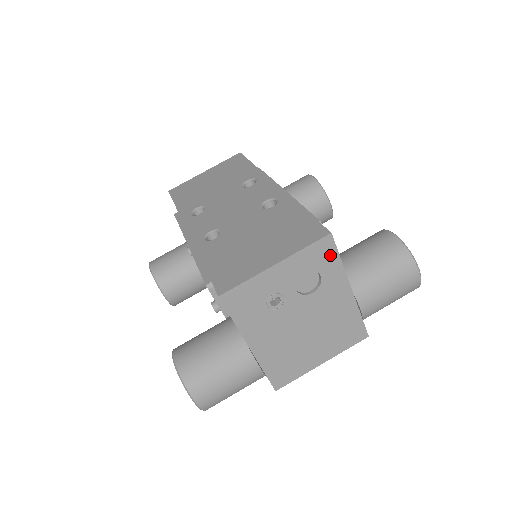
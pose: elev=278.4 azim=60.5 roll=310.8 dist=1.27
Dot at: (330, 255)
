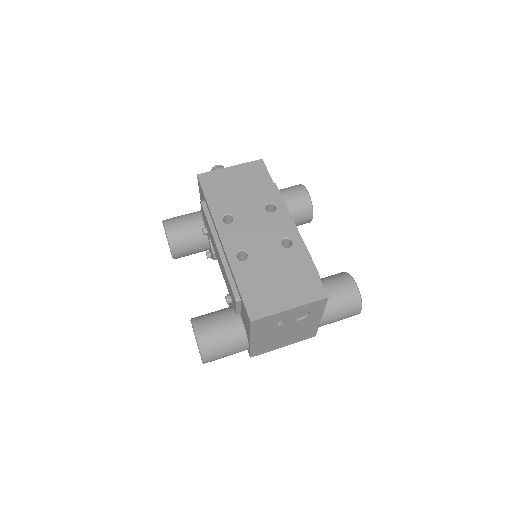
Dot at: (321, 306)
